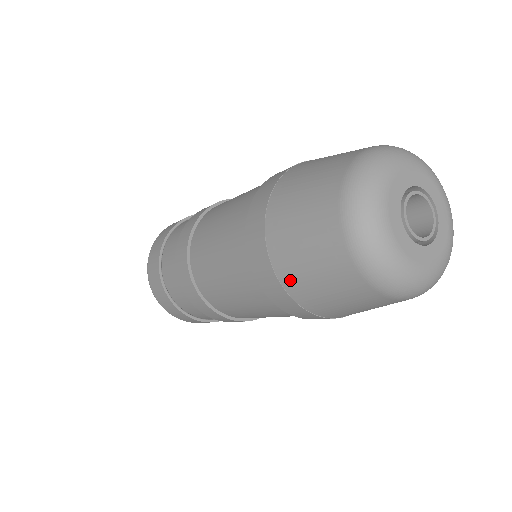
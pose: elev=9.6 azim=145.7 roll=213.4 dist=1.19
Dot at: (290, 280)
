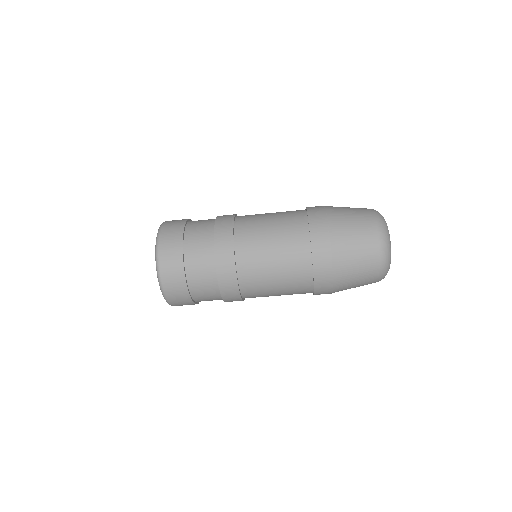
Dot at: (339, 259)
